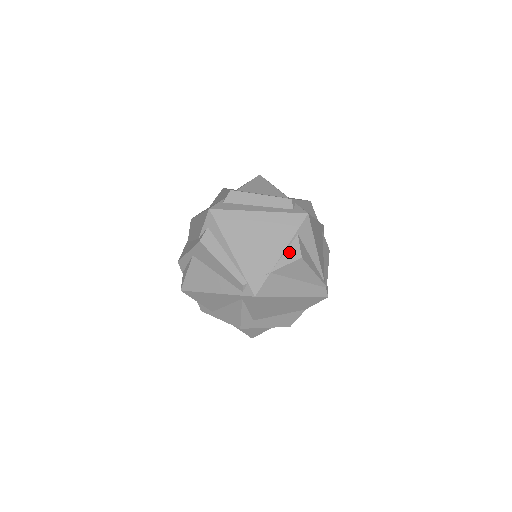
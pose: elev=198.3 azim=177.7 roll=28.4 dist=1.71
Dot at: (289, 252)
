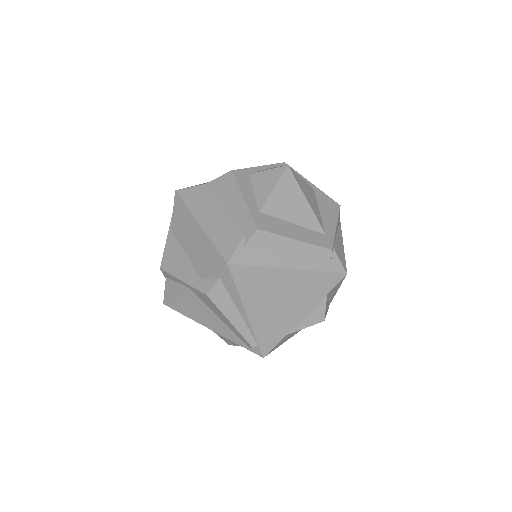
Dot at: (312, 314)
